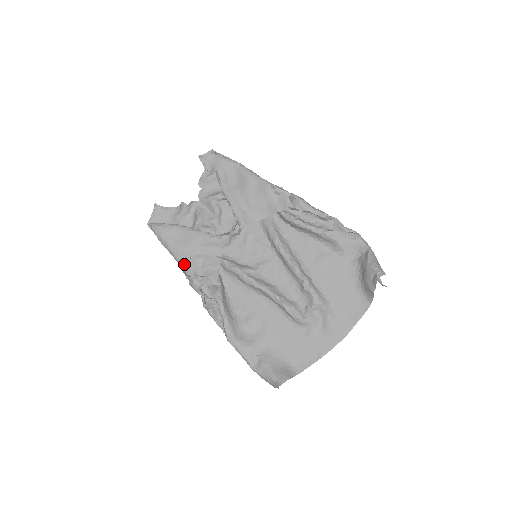
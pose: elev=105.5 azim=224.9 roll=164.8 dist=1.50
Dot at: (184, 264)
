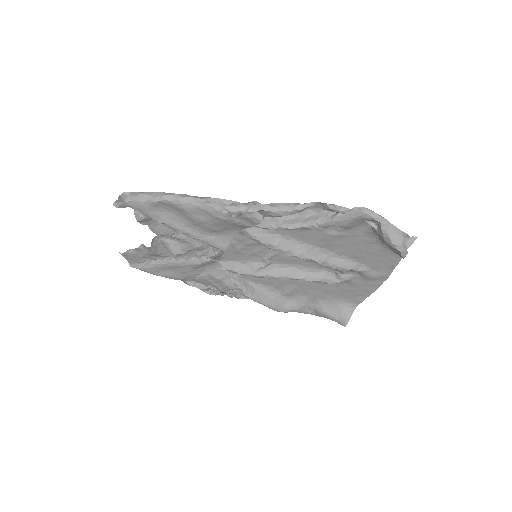
Dot at: (194, 281)
